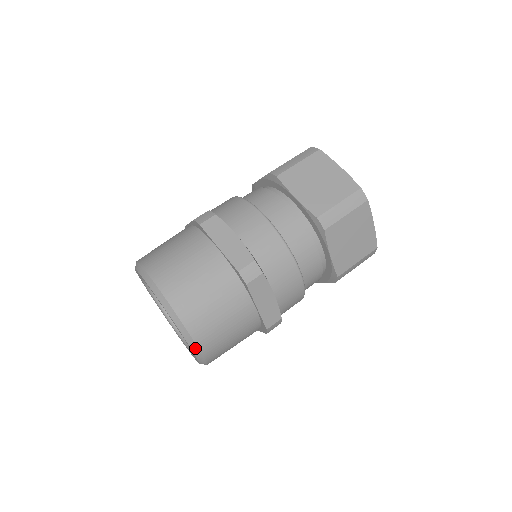
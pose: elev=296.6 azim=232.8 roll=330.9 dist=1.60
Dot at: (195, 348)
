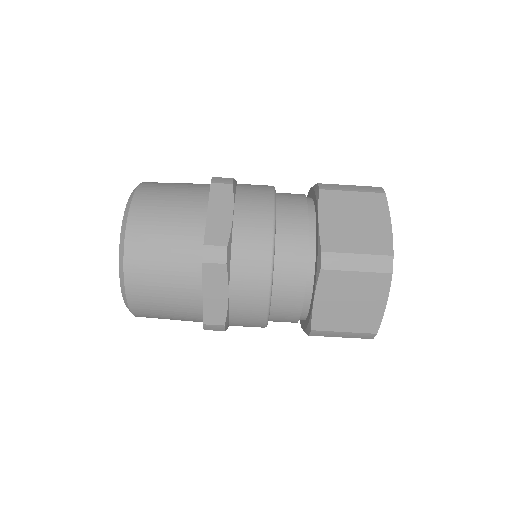
Dot at: (123, 287)
